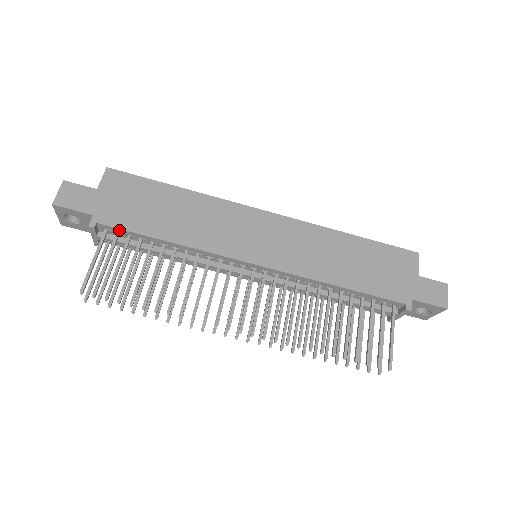
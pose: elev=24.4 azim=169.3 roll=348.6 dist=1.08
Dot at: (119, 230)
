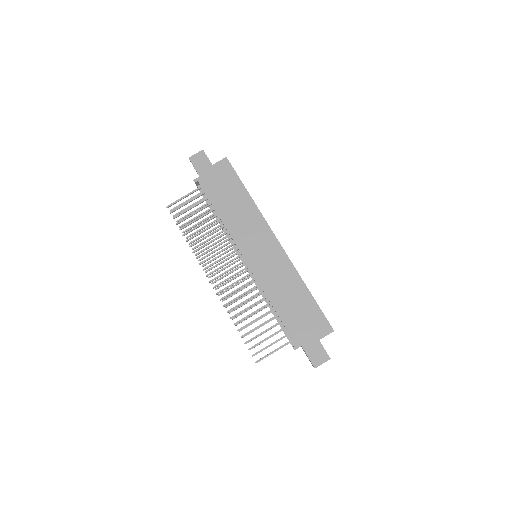
Dot at: (204, 192)
